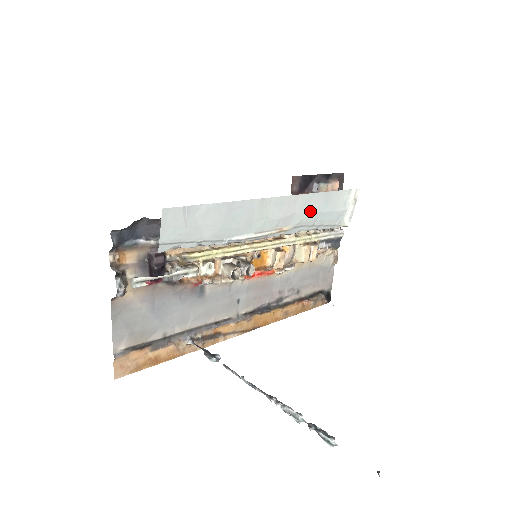
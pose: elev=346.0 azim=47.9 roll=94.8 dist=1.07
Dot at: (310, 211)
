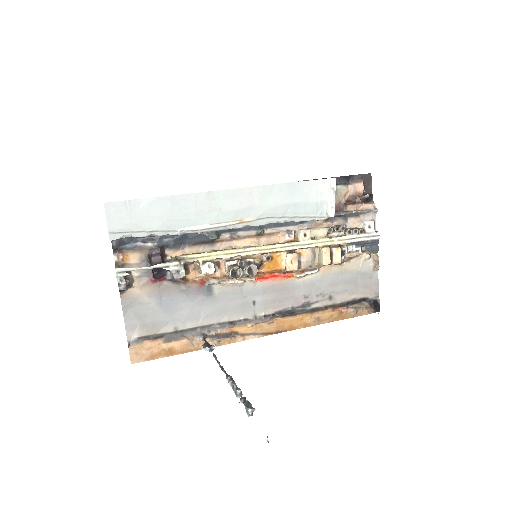
Dot at: (274, 202)
